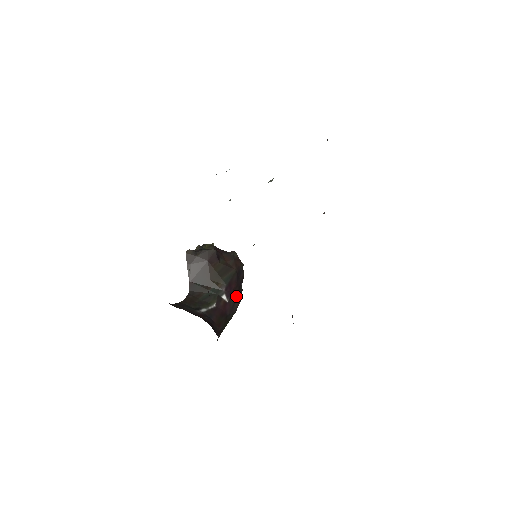
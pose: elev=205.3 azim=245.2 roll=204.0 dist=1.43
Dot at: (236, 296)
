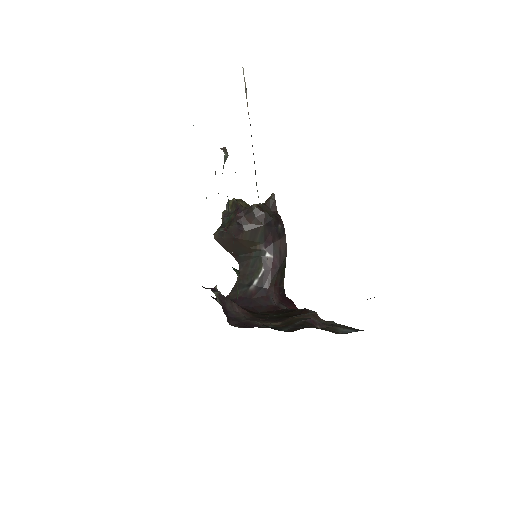
Dot at: (279, 243)
